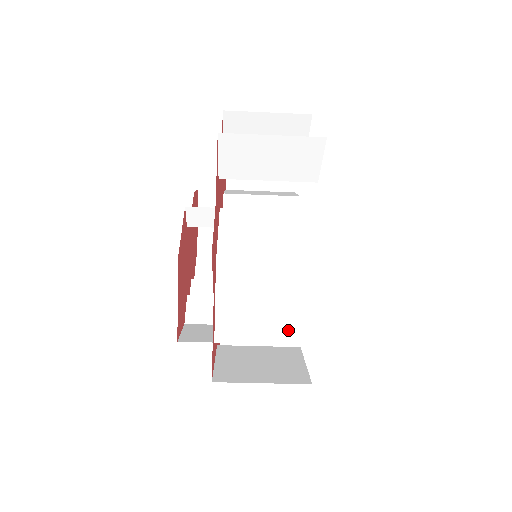
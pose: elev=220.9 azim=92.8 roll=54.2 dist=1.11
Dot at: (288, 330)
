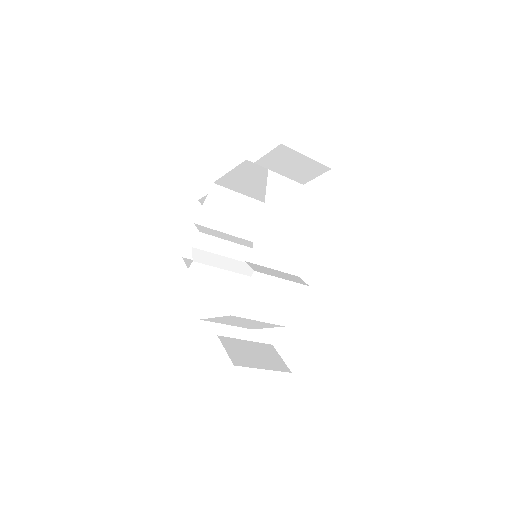
Dot at: (246, 327)
